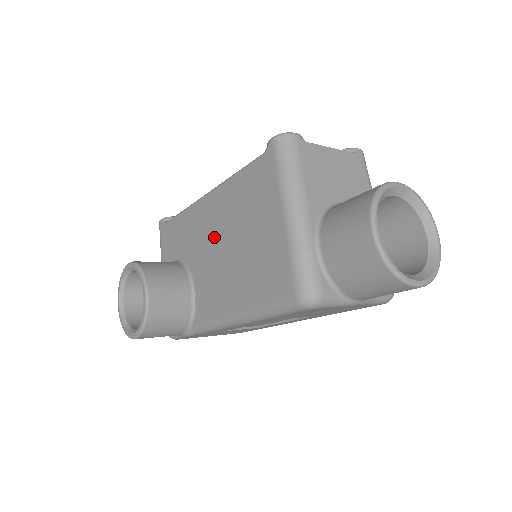
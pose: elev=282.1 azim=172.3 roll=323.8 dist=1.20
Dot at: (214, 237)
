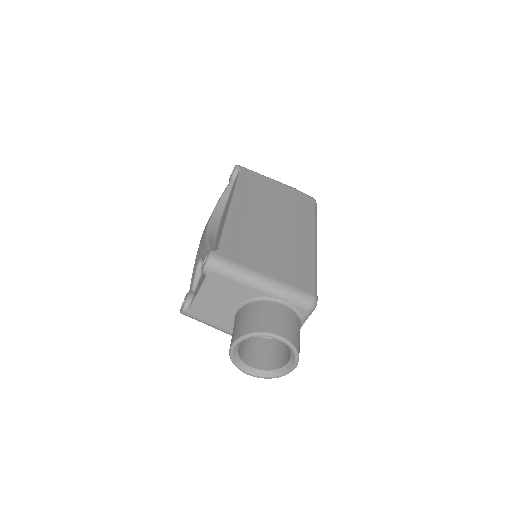
Dot at: occluded
